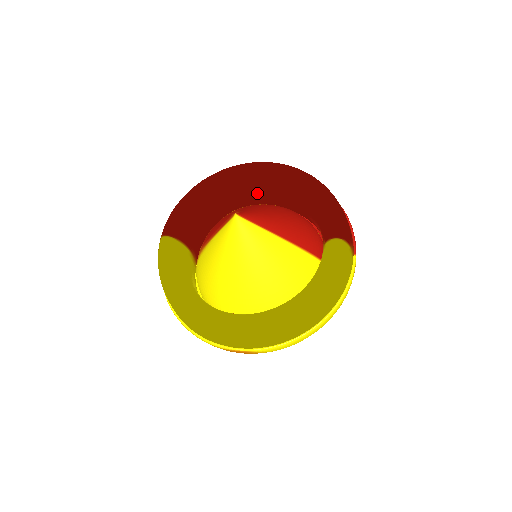
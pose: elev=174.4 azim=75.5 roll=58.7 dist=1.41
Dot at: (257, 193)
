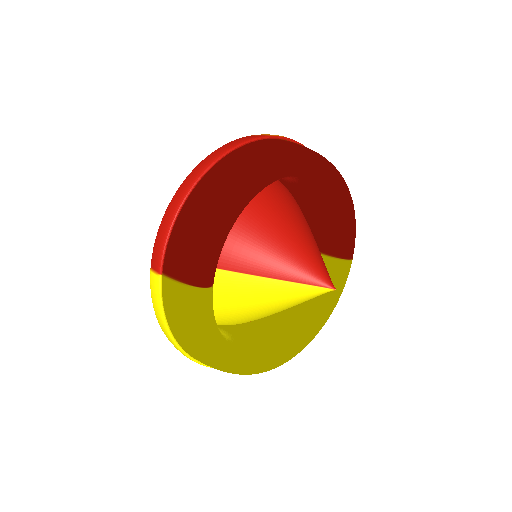
Dot at: occluded
